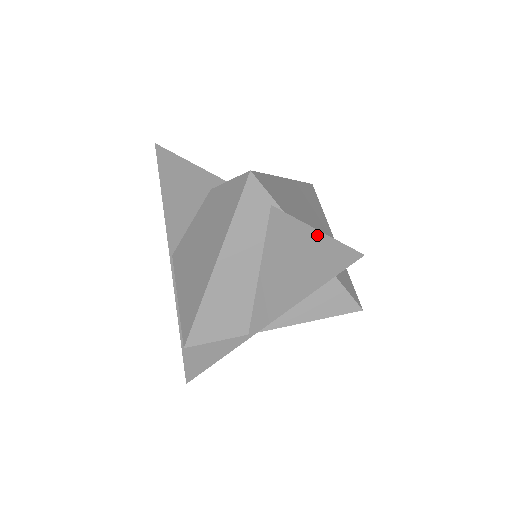
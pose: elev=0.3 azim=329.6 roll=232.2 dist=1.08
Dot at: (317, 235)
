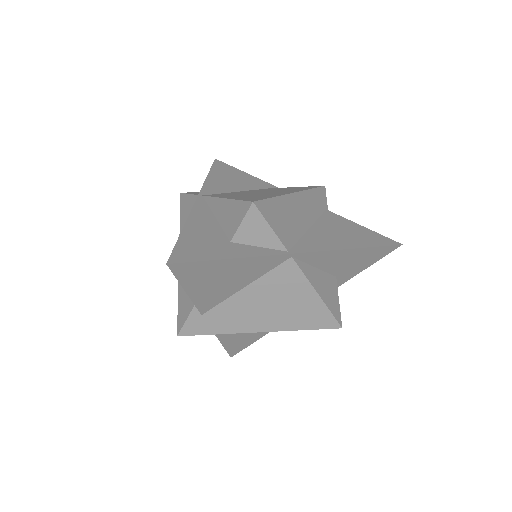
Dot at: (365, 229)
